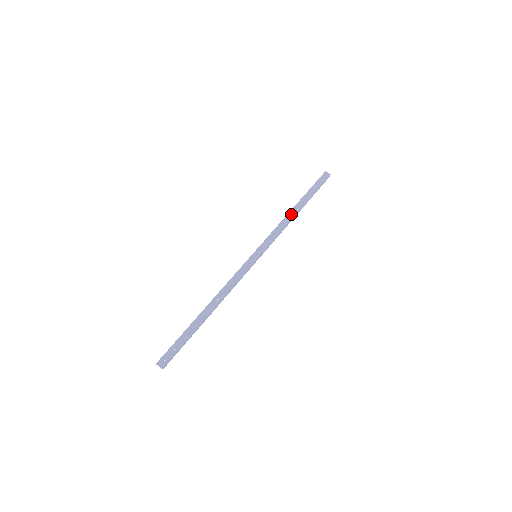
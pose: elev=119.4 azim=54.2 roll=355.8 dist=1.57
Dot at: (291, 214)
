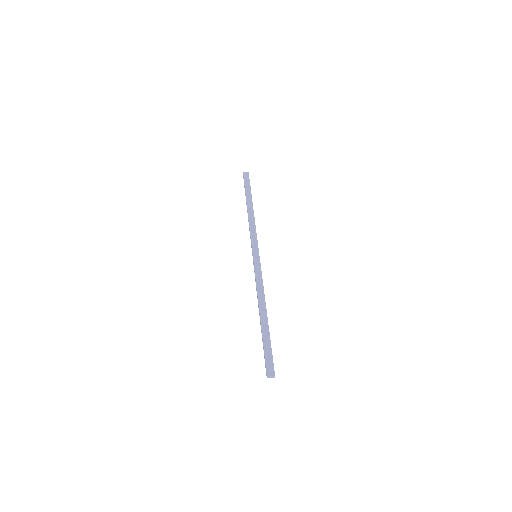
Dot at: (250, 213)
